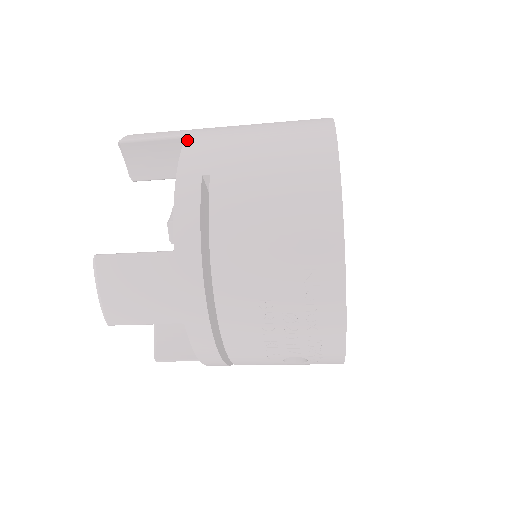
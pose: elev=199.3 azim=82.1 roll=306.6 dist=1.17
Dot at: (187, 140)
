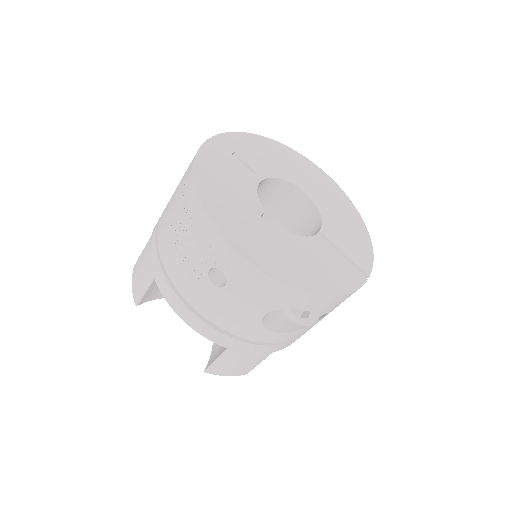
Dot at: occluded
